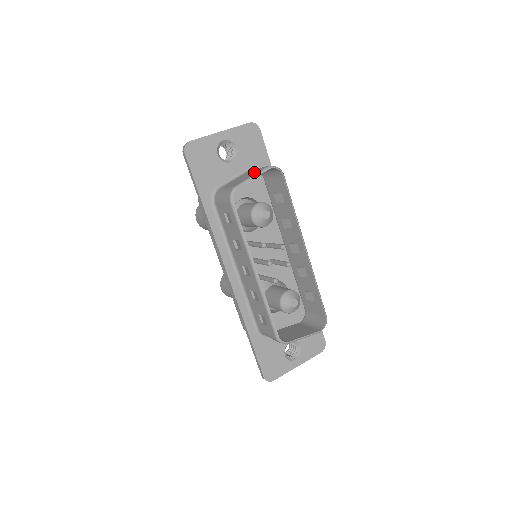
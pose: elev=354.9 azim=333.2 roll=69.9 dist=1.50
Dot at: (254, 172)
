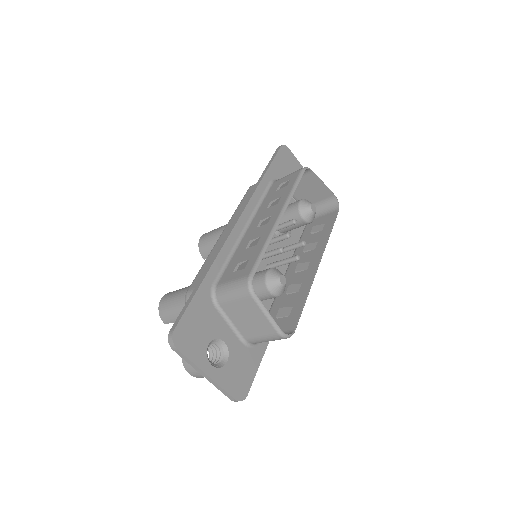
Dot at: (320, 191)
